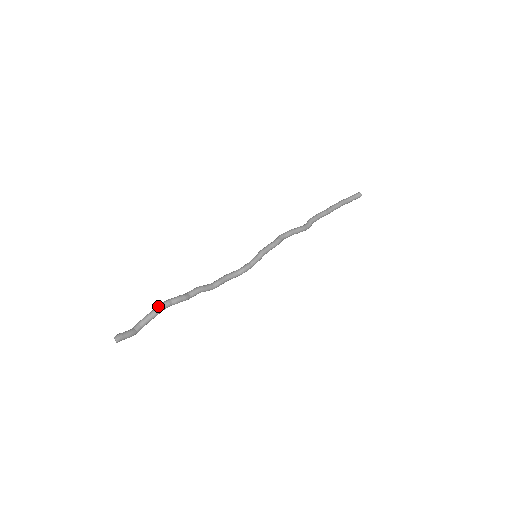
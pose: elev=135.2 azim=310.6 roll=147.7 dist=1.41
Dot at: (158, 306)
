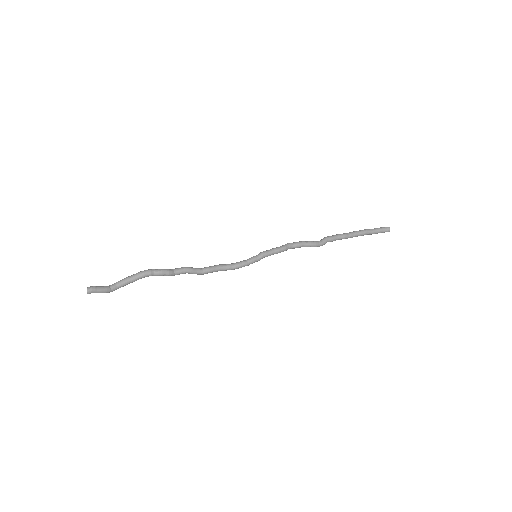
Dot at: (139, 272)
